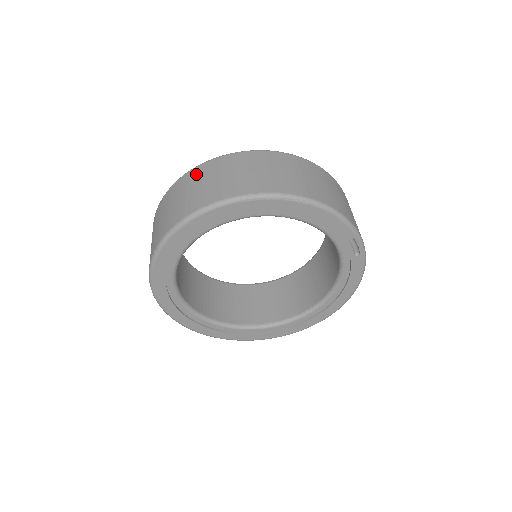
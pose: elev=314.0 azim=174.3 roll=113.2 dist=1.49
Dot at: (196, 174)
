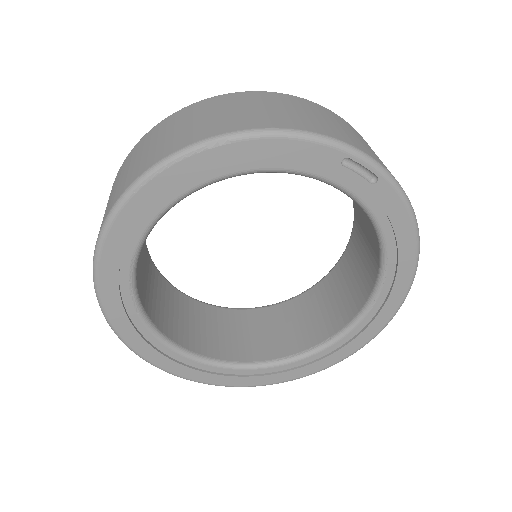
Dot at: (111, 190)
